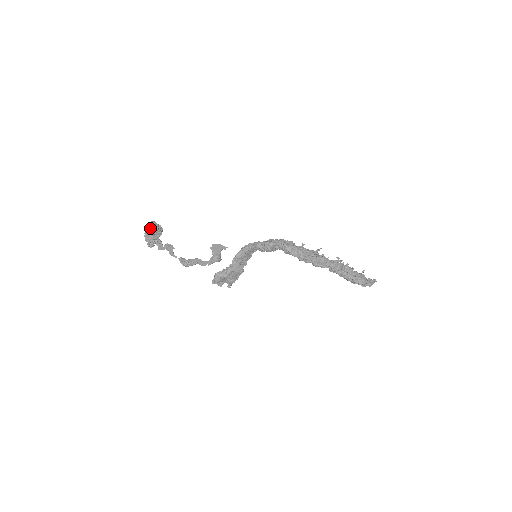
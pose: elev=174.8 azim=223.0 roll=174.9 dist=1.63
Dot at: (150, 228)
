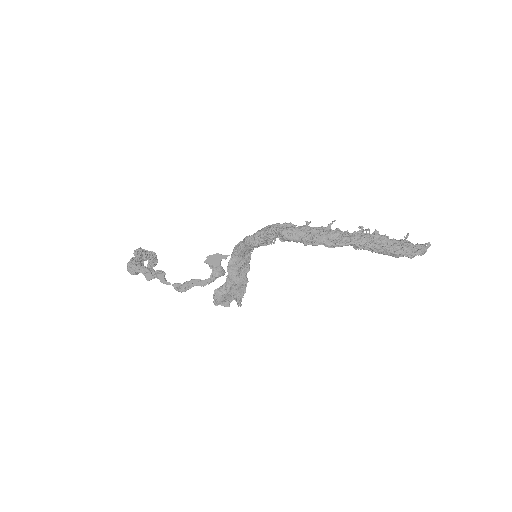
Dot at: (135, 257)
